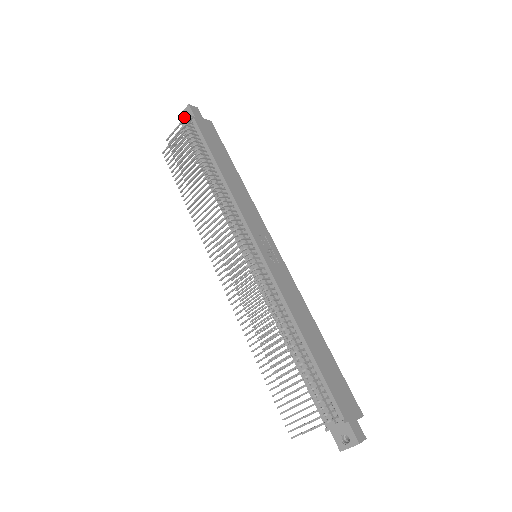
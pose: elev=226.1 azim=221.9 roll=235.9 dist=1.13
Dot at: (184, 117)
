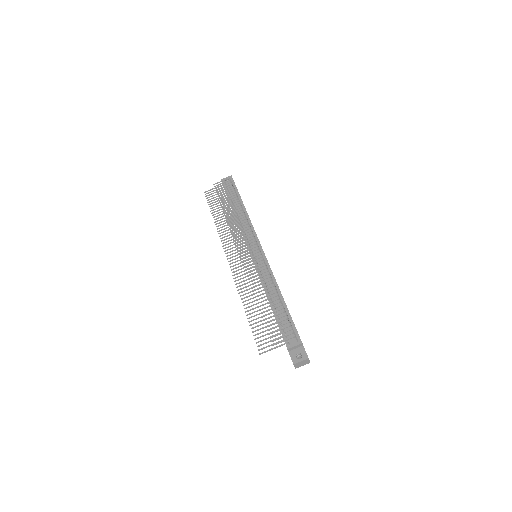
Dot at: (225, 180)
